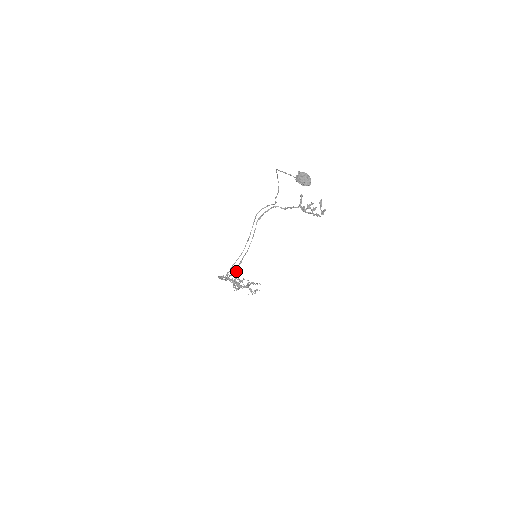
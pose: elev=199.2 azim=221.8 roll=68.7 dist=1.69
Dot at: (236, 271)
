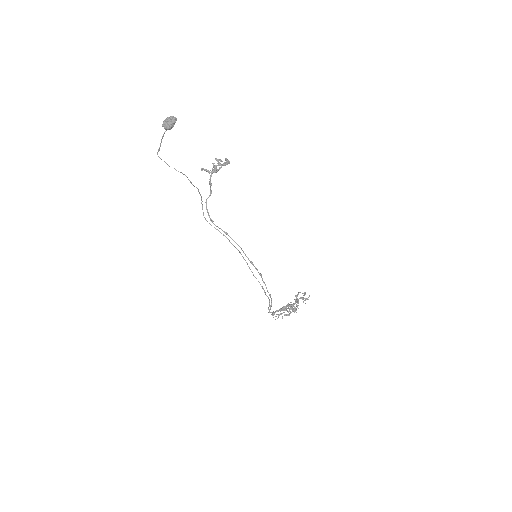
Dot at: (261, 275)
